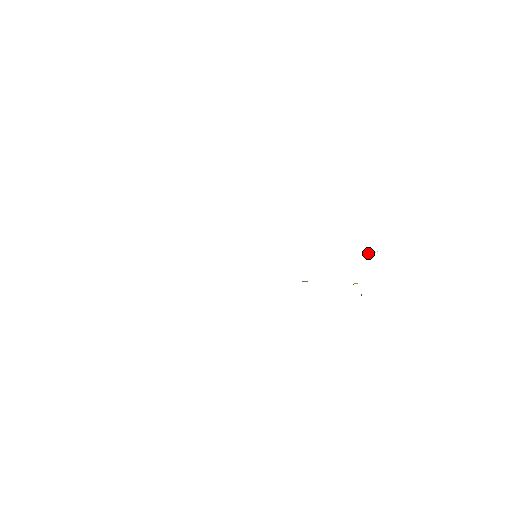
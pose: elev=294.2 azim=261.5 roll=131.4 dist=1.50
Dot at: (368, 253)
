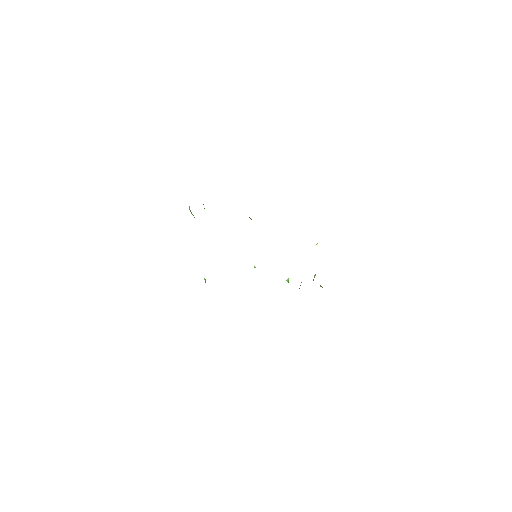
Dot at: occluded
